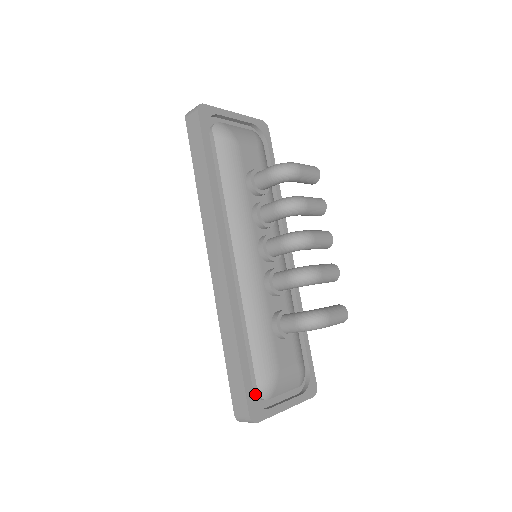
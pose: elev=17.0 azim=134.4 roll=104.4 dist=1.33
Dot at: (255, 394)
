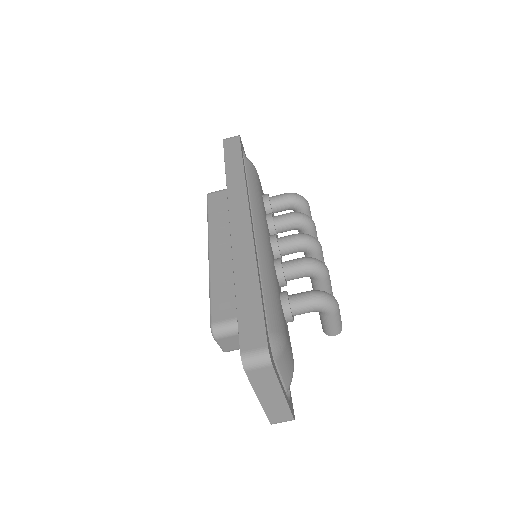
Dot at: occluded
